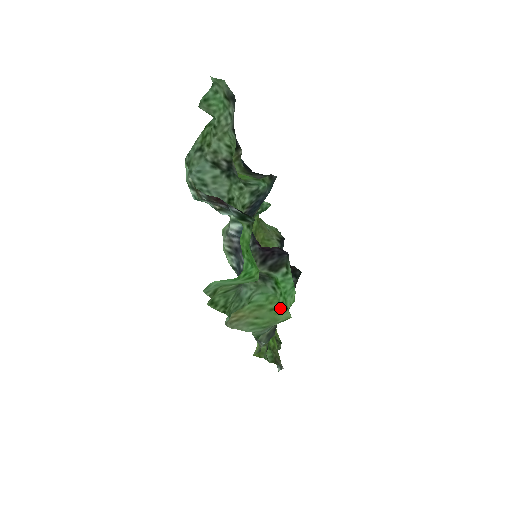
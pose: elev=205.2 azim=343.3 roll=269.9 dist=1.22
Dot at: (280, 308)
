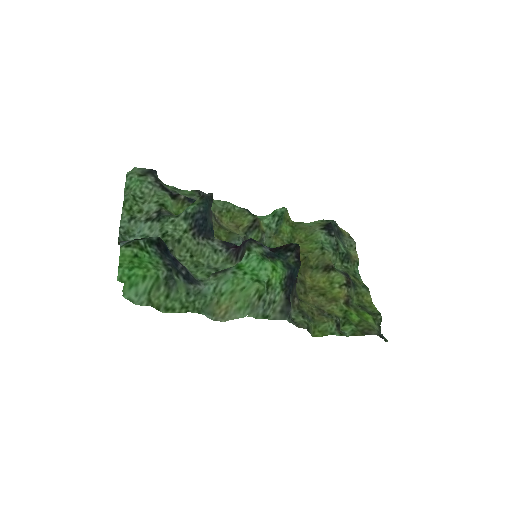
Dot at: (249, 284)
